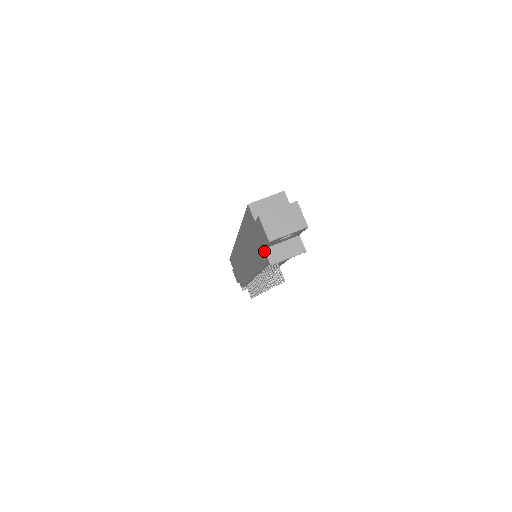
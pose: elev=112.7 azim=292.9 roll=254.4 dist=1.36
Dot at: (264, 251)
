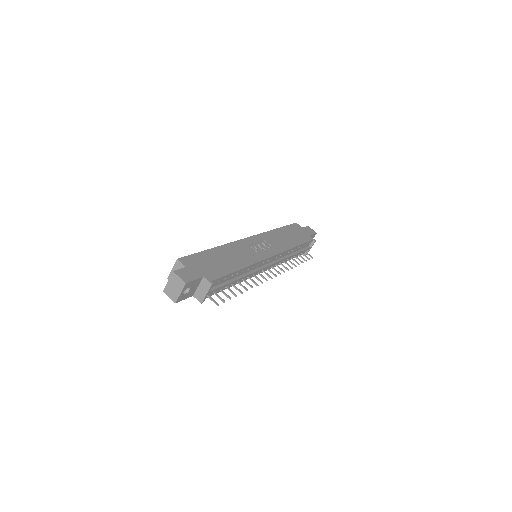
Dot at: (195, 296)
